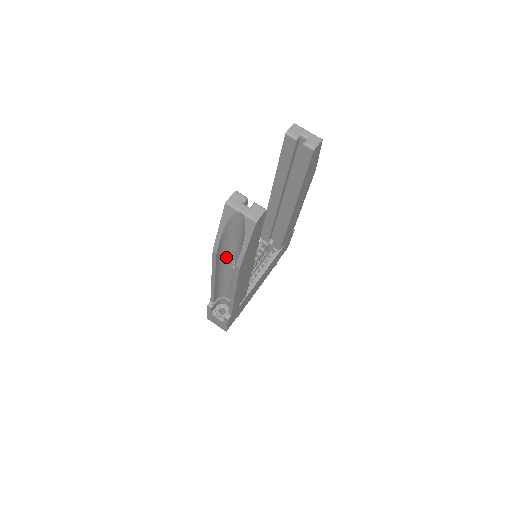
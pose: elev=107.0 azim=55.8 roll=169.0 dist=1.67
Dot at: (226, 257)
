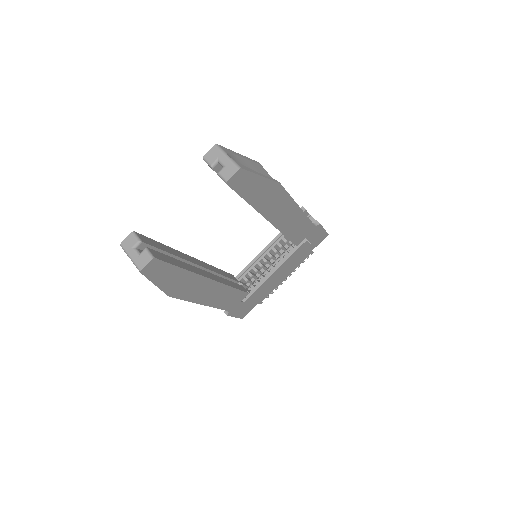
Dot at: occluded
